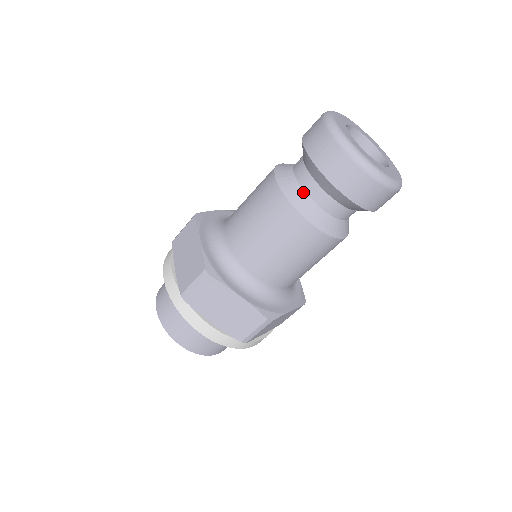
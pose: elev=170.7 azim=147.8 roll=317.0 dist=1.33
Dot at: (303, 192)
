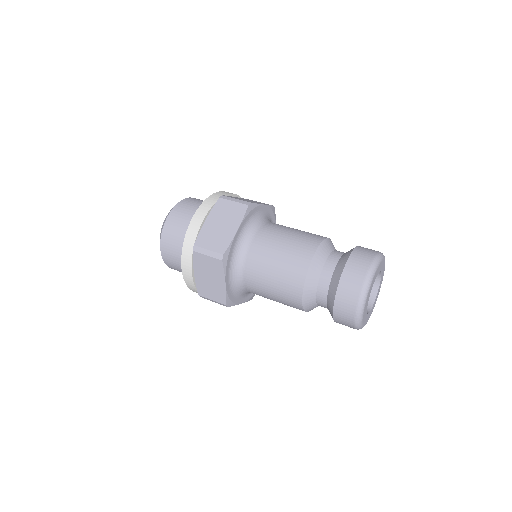
Dot at: (318, 280)
